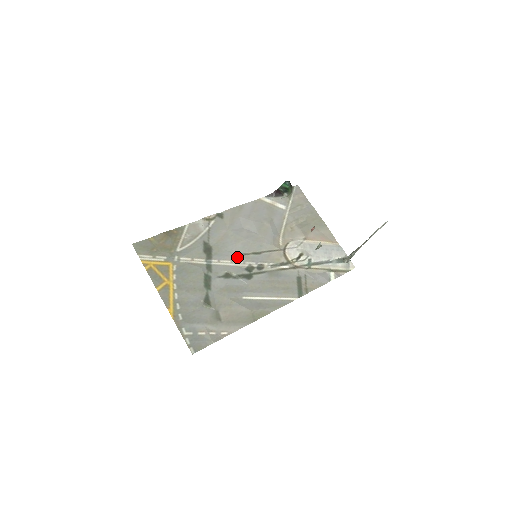
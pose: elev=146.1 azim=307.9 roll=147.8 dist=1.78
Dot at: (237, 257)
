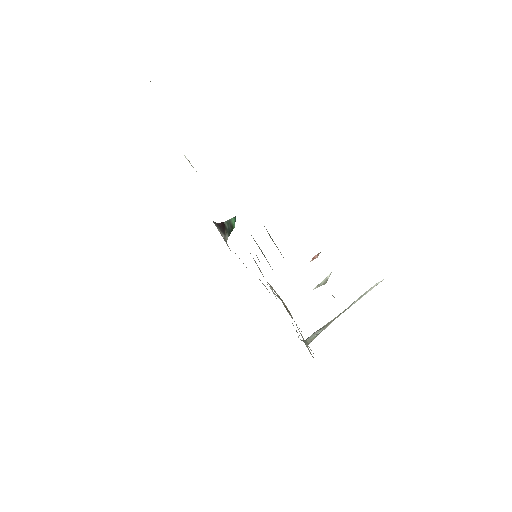
Dot at: occluded
